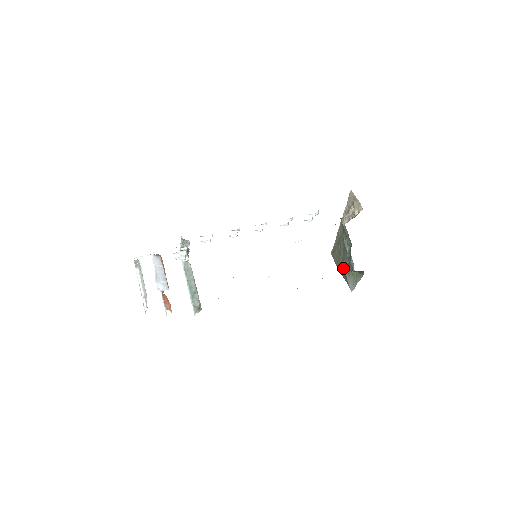
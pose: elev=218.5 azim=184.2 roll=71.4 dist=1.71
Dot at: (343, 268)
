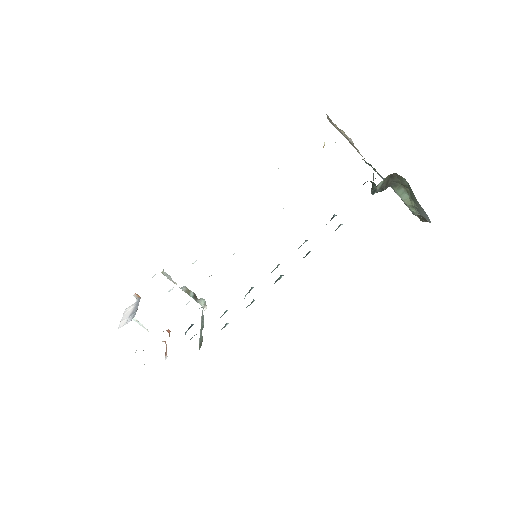
Dot at: occluded
